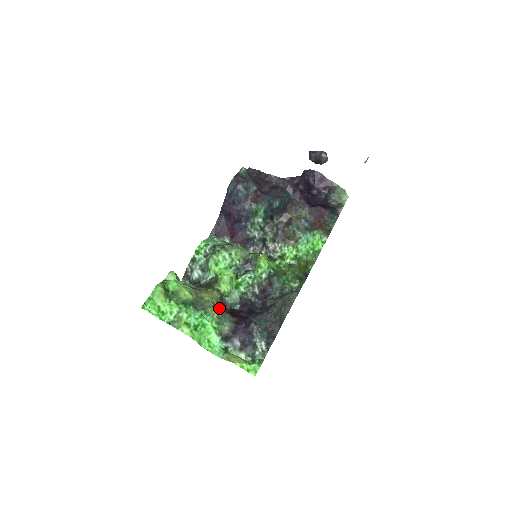
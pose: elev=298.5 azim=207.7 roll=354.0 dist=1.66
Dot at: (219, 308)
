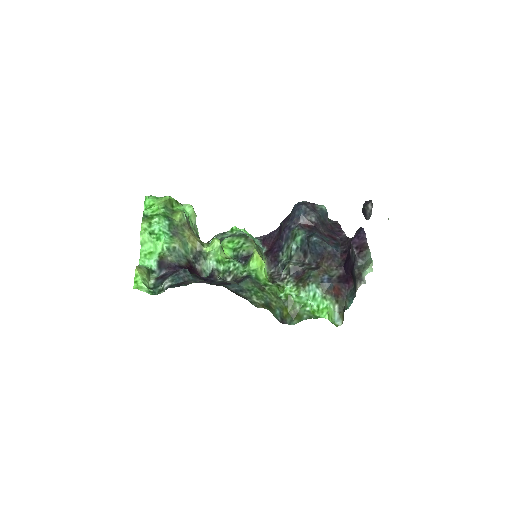
Dot at: (188, 253)
